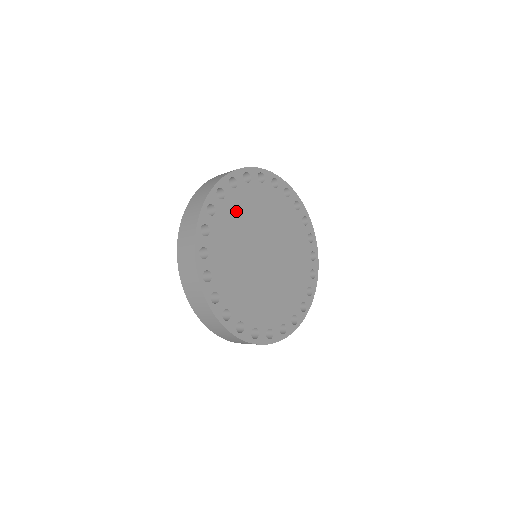
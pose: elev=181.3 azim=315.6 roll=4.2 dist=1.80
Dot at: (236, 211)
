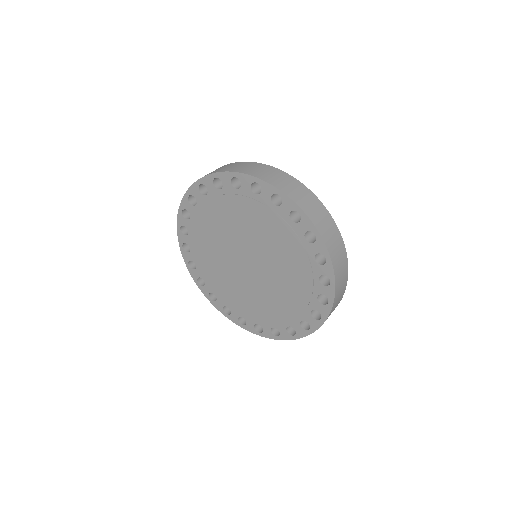
Dot at: occluded
